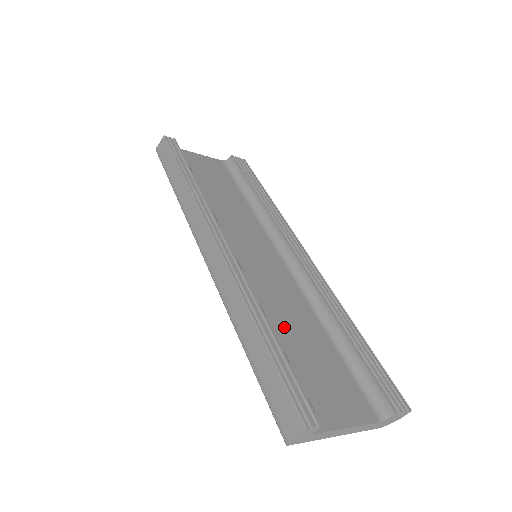
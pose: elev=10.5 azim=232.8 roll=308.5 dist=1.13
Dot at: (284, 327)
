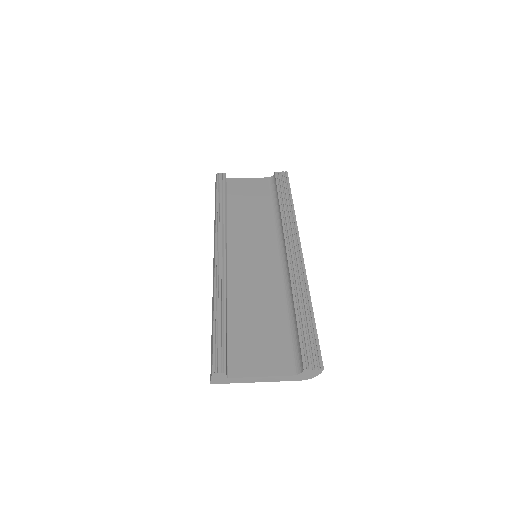
Dot at: (247, 308)
